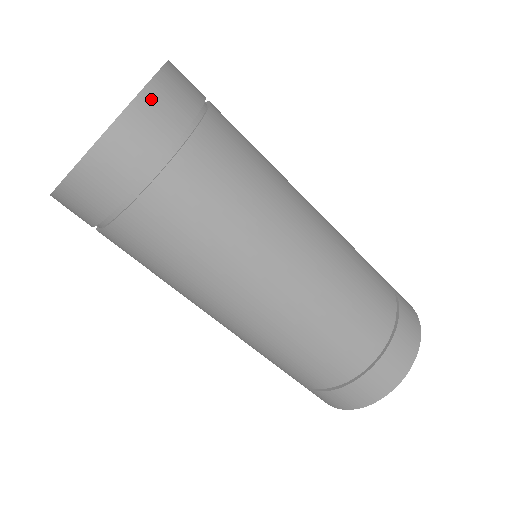
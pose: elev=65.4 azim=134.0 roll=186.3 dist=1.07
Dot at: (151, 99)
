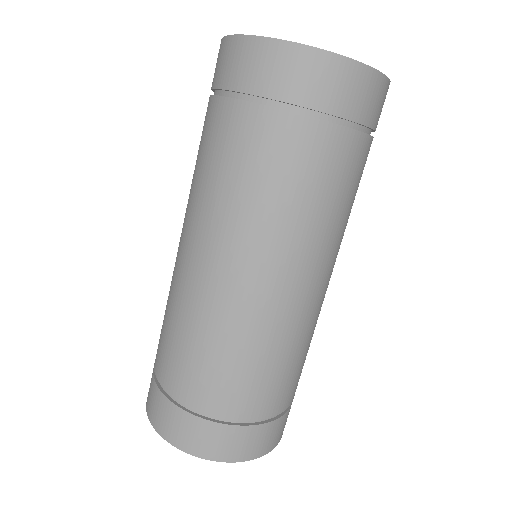
Dot at: (374, 82)
